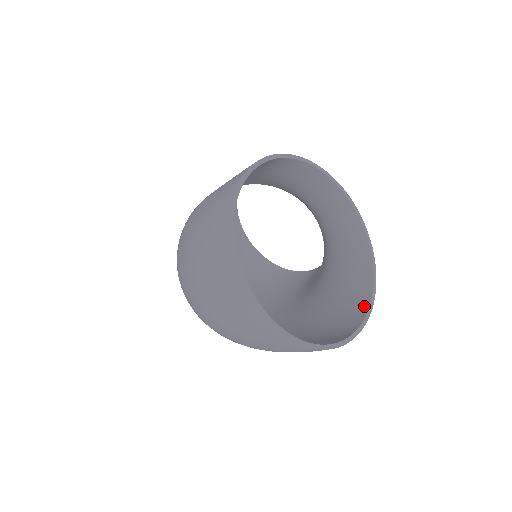
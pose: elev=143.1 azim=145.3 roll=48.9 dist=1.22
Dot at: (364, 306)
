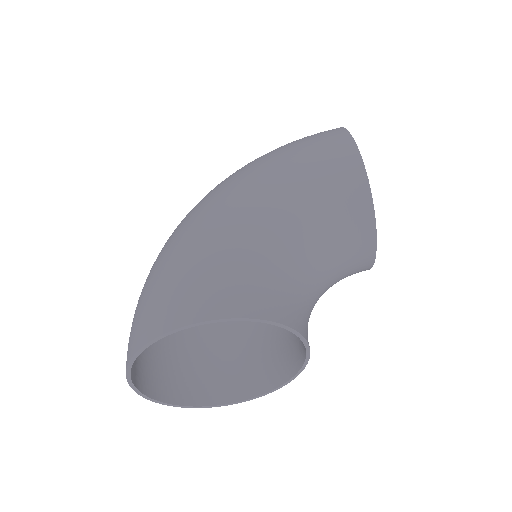
Dot at: (257, 390)
